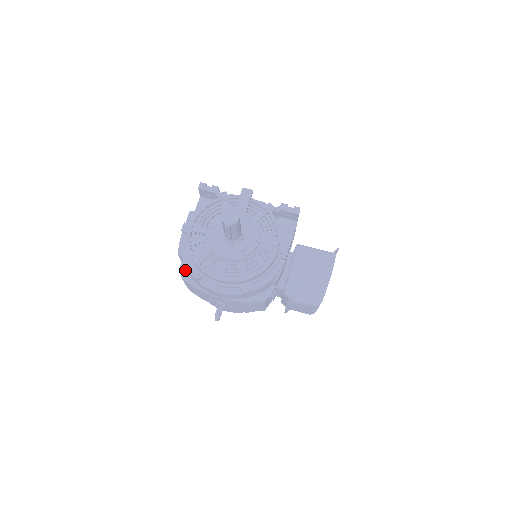
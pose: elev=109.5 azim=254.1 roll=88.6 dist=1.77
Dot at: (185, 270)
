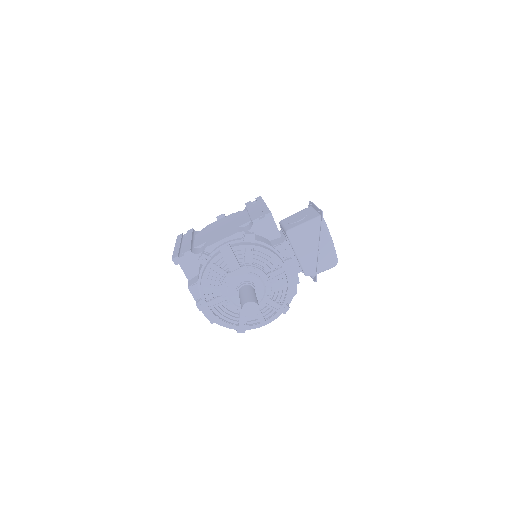
Dot at: occluded
